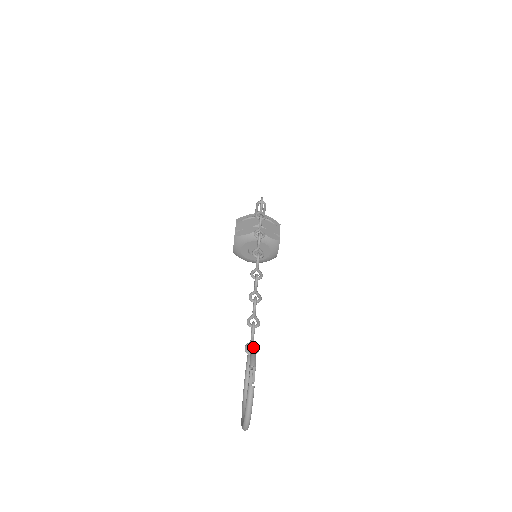
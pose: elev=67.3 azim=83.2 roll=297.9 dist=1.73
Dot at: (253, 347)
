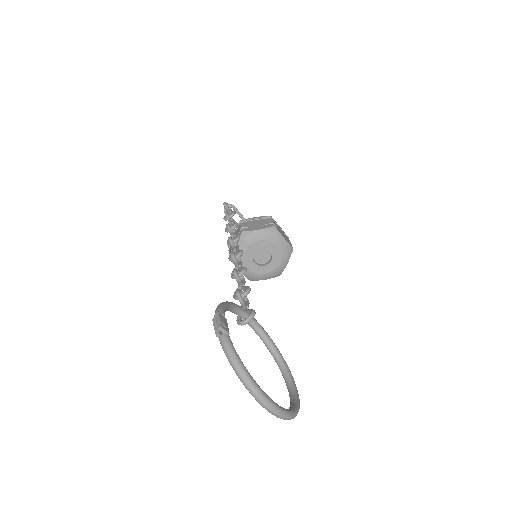
Dot at: occluded
